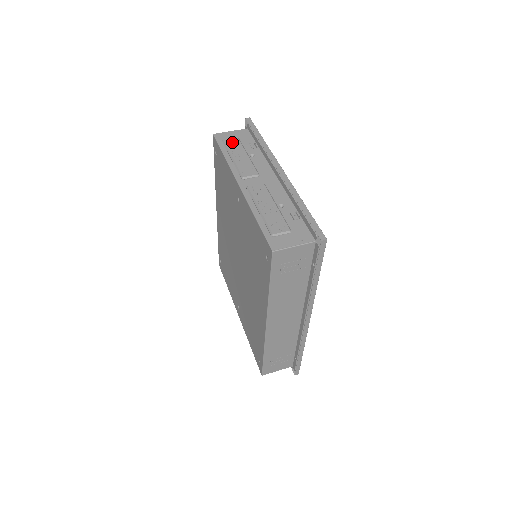
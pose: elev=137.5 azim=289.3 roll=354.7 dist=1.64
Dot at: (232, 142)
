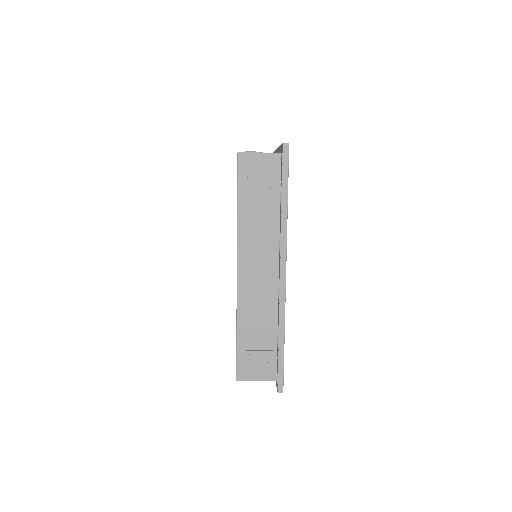
Dot at: occluded
